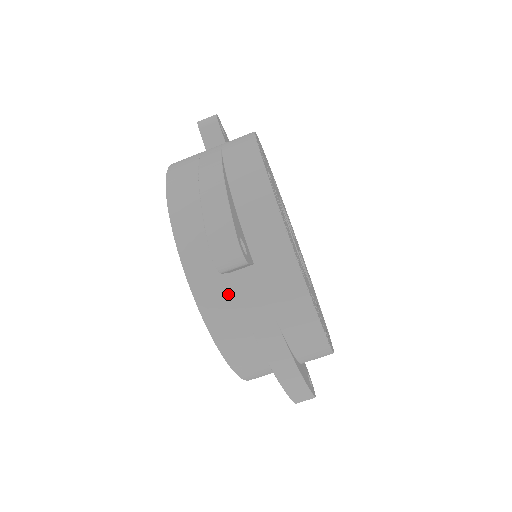
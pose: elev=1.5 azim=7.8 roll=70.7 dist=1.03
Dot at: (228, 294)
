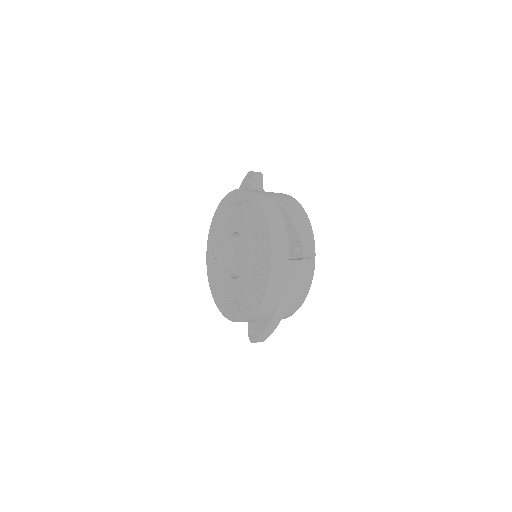
Dot at: (285, 269)
